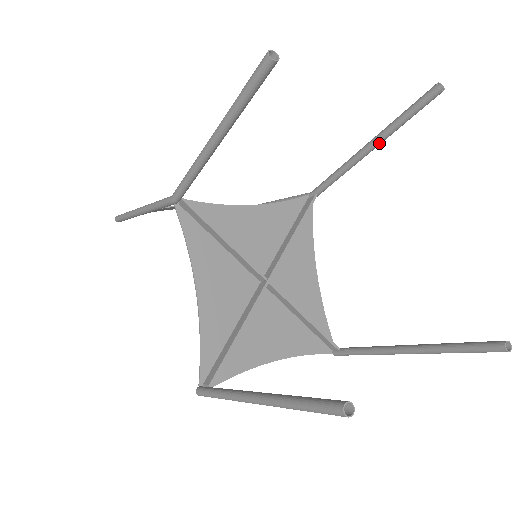
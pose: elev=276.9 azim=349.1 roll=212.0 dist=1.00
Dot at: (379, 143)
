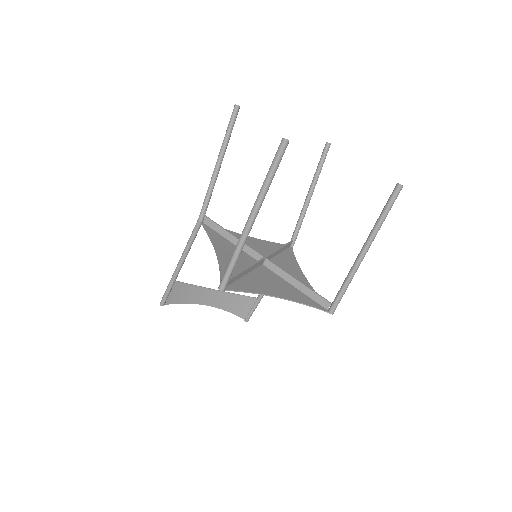
Dot at: (314, 186)
